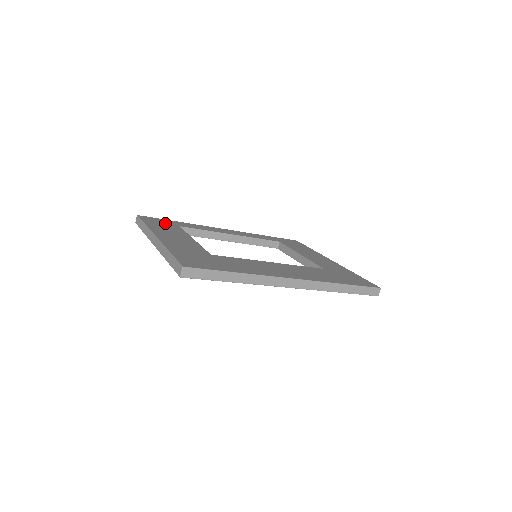
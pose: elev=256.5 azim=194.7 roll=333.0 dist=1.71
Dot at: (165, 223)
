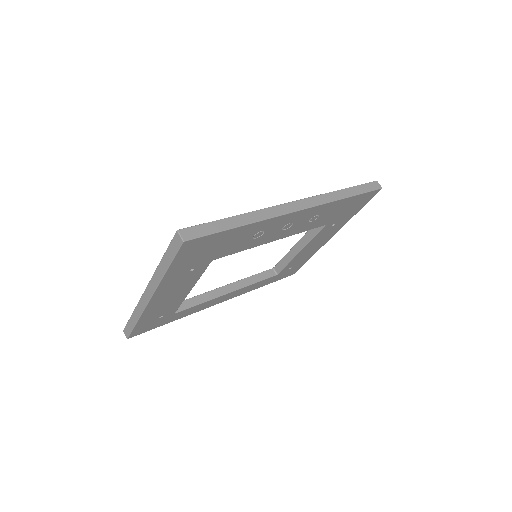
Dot at: occluded
